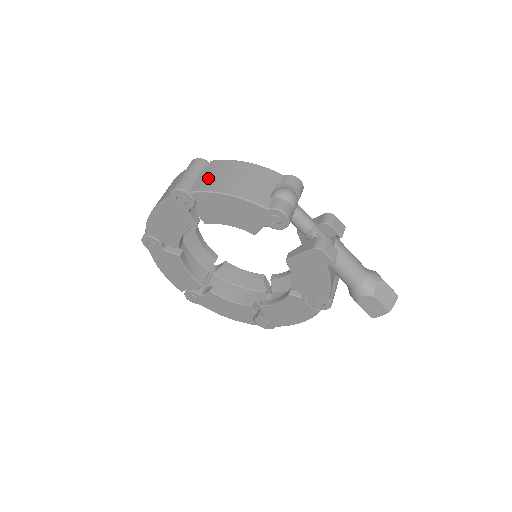
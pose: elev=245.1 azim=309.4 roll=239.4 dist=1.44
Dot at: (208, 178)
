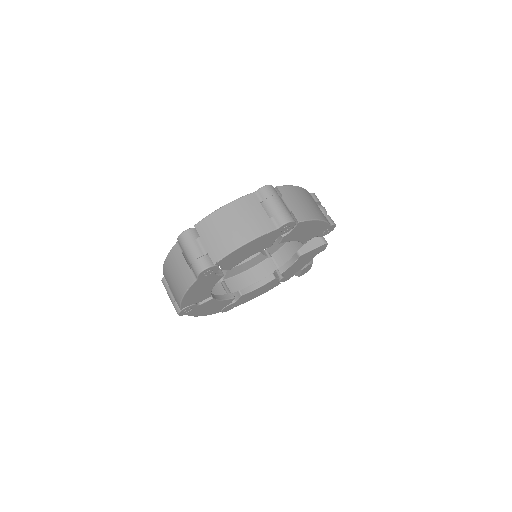
Dot at: (297, 206)
